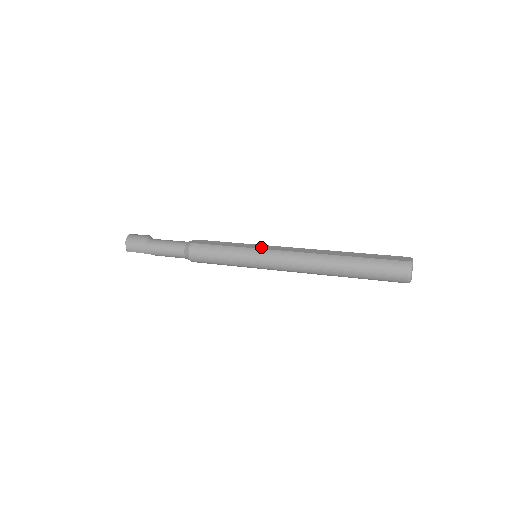
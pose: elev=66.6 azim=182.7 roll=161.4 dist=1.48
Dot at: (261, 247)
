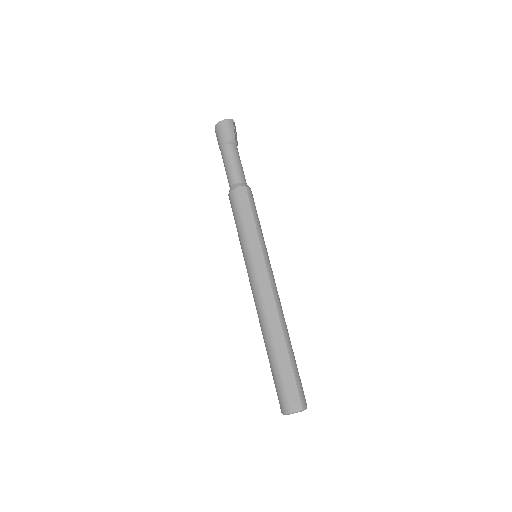
Dot at: (258, 259)
